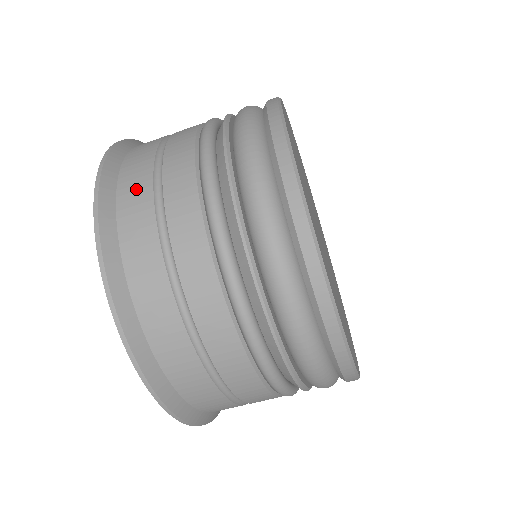
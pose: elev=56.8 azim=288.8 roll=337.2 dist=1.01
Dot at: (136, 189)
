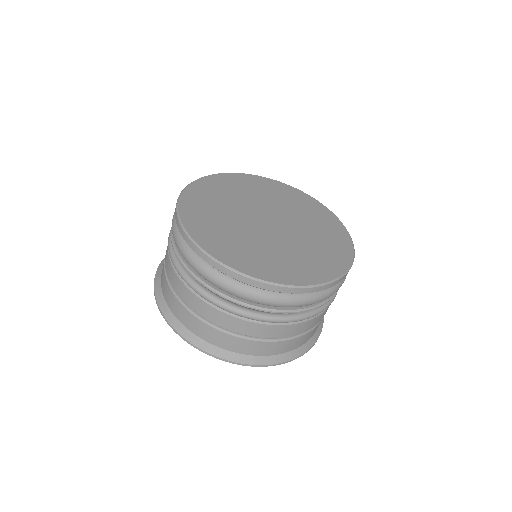
Dot at: occluded
